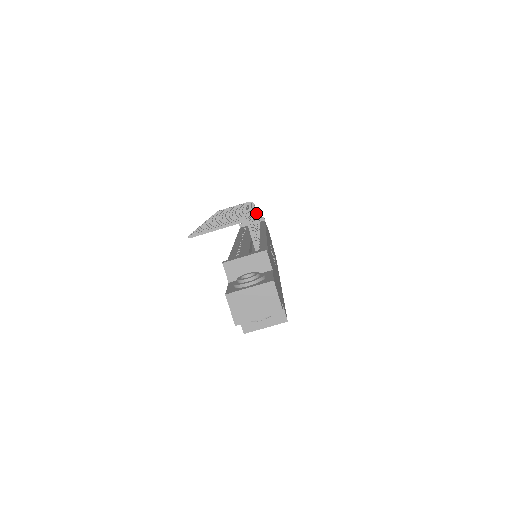
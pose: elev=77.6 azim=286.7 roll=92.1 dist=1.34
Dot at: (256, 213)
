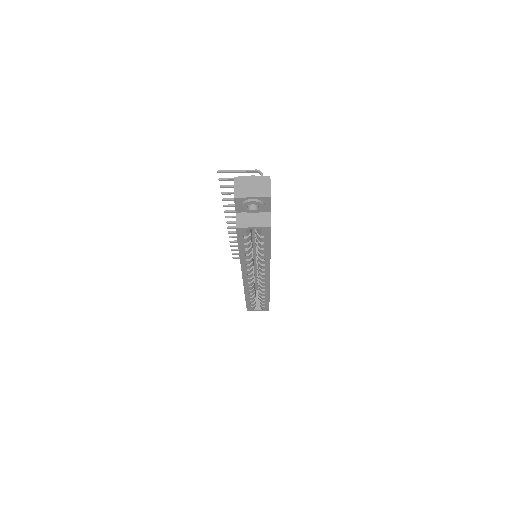
Dot at: occluded
